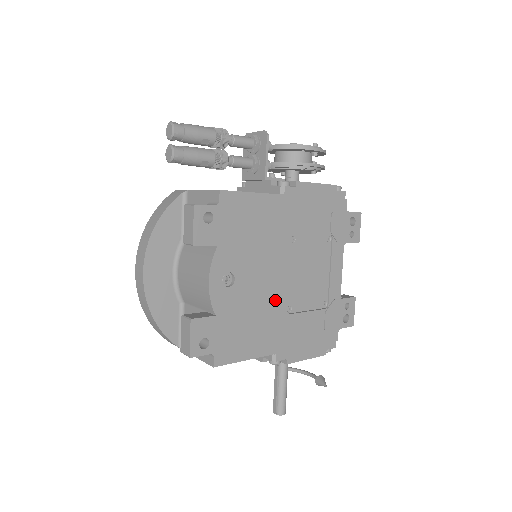
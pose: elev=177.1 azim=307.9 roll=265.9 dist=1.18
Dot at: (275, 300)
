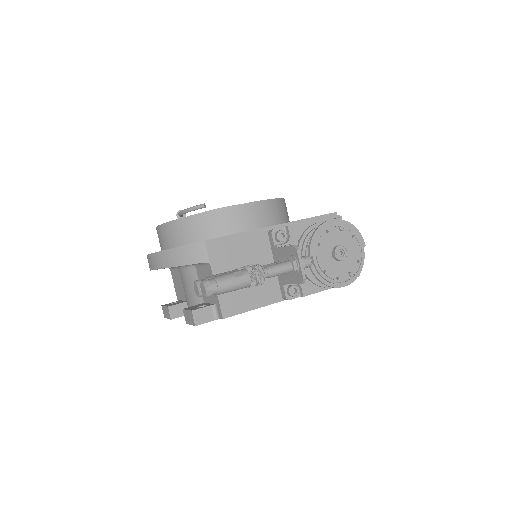
Dot at: occluded
